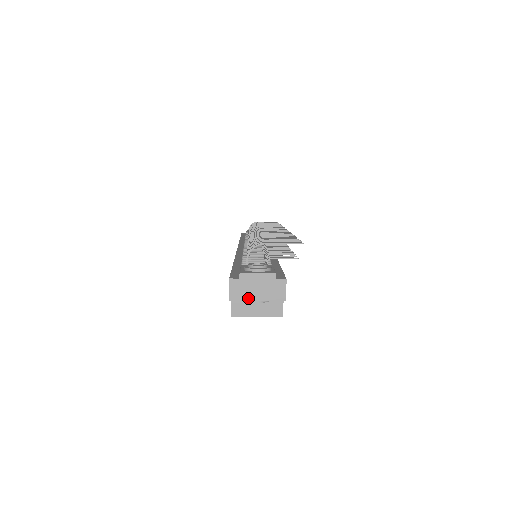
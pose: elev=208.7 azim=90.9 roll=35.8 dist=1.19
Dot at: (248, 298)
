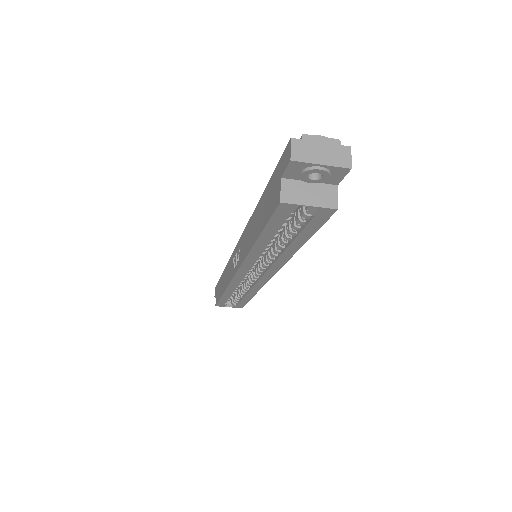
Dot at: (311, 160)
